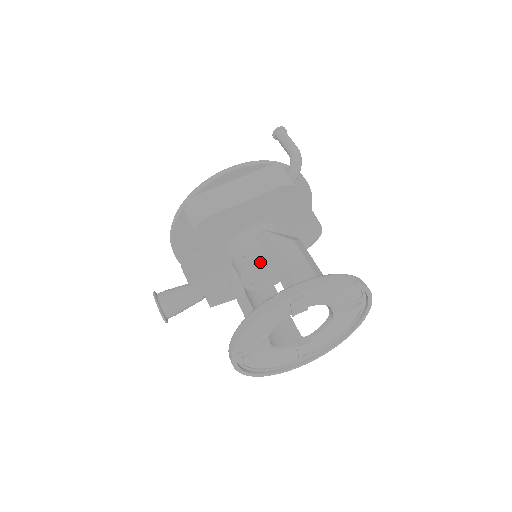
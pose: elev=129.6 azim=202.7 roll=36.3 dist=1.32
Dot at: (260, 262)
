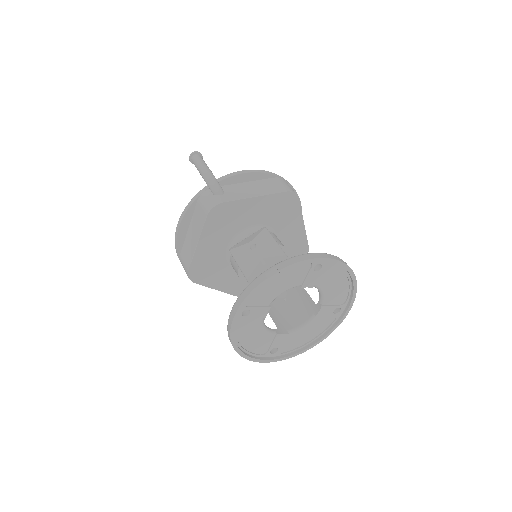
Dot at: occluded
